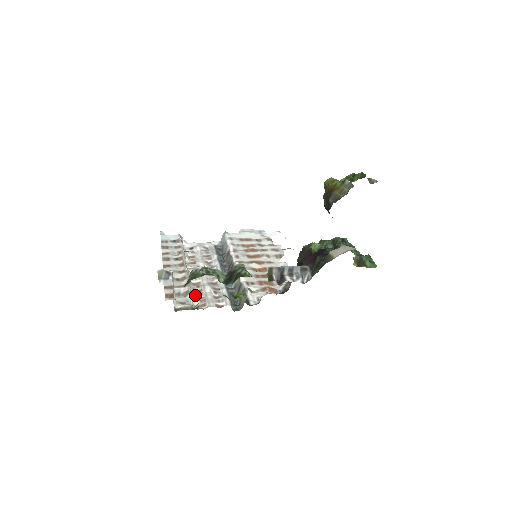
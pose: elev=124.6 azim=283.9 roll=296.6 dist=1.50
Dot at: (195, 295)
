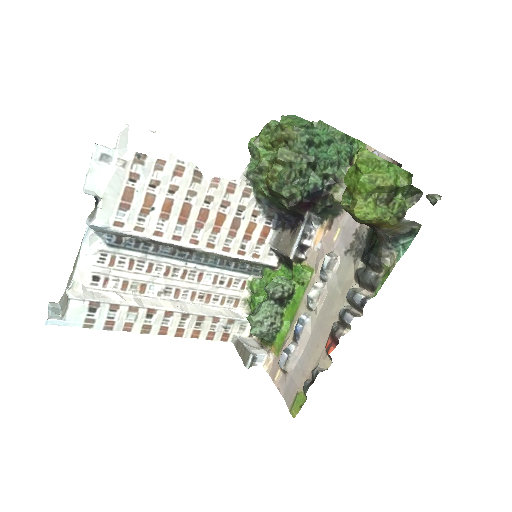
Dot at: (217, 305)
